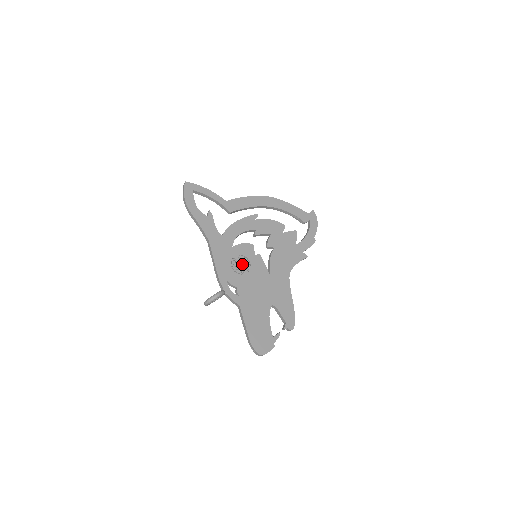
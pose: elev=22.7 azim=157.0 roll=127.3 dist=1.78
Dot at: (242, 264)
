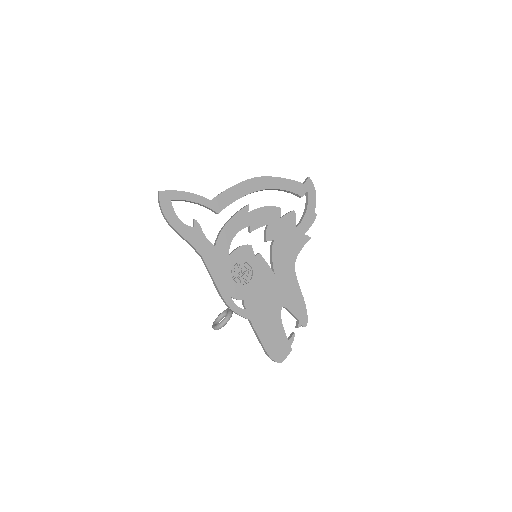
Dot at: (243, 272)
